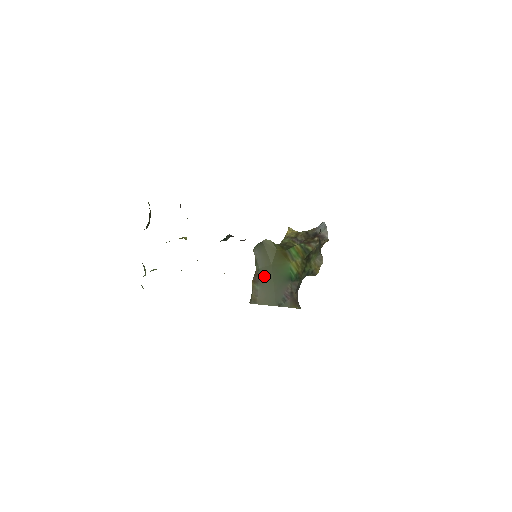
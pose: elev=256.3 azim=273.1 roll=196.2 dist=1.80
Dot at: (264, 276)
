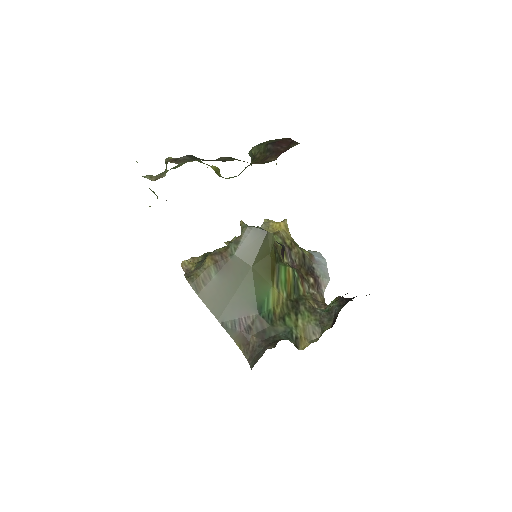
Dot at: (233, 270)
